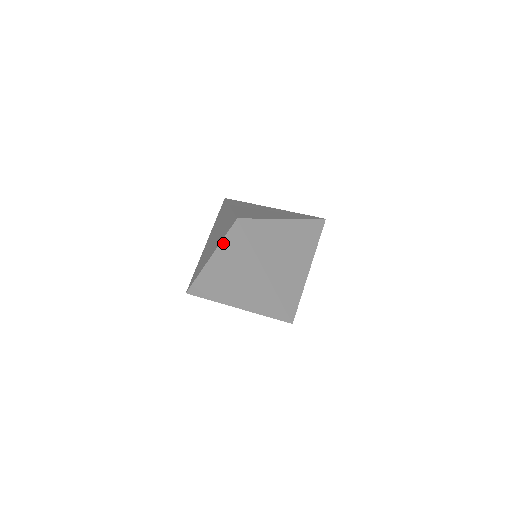
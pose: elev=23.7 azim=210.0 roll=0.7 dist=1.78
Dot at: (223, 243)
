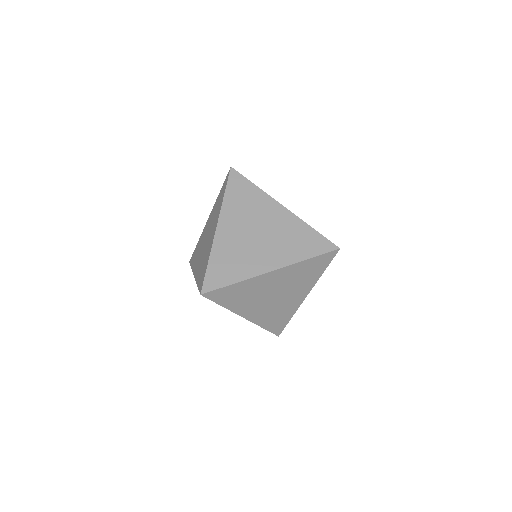
Dot at: occluded
